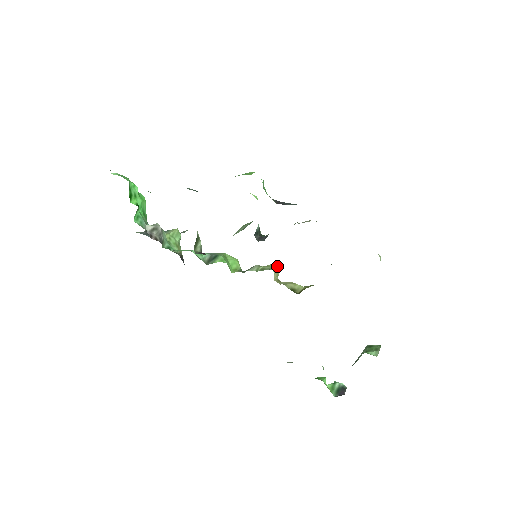
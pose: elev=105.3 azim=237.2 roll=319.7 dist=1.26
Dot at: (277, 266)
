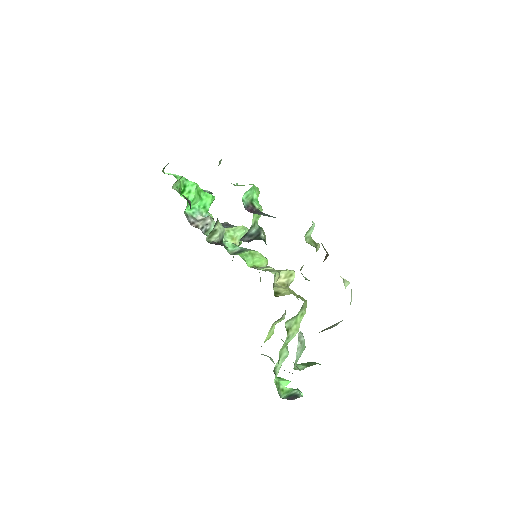
Dot at: (291, 272)
